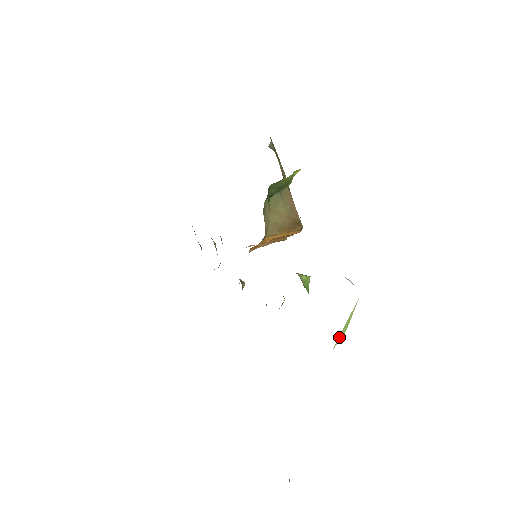
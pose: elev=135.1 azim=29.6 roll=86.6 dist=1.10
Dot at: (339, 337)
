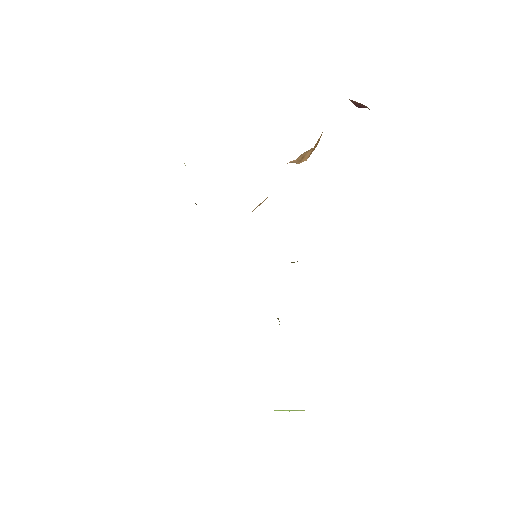
Dot at: (283, 410)
